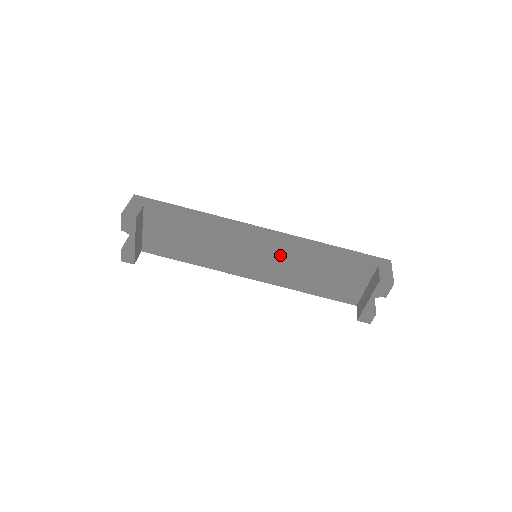
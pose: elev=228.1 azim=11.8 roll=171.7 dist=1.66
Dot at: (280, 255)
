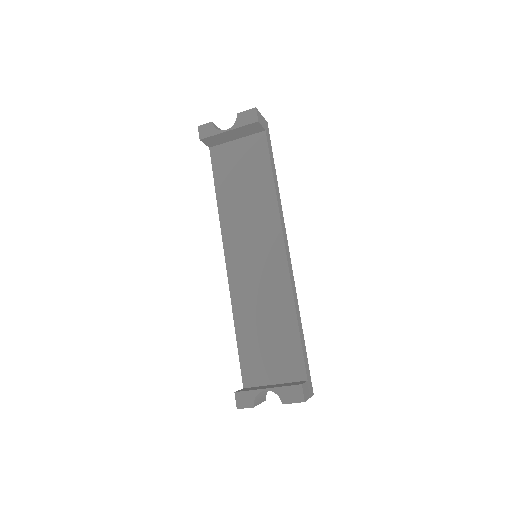
Dot at: (271, 277)
